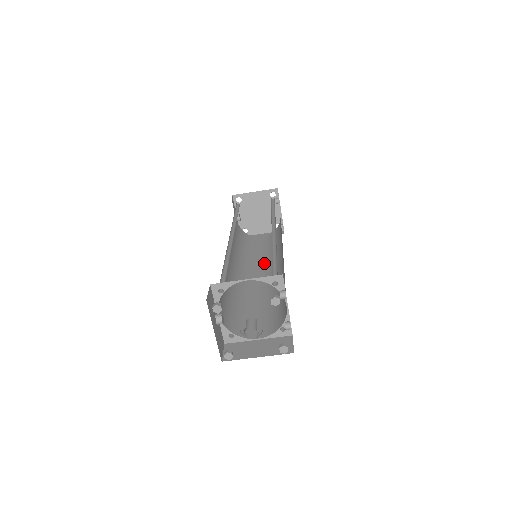
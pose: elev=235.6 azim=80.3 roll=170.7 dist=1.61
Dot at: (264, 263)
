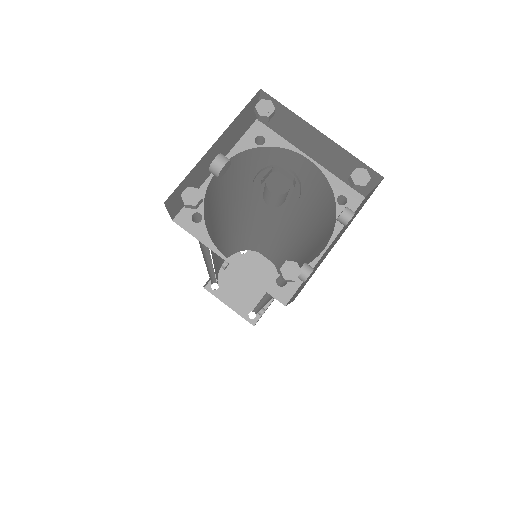
Dot at: occluded
